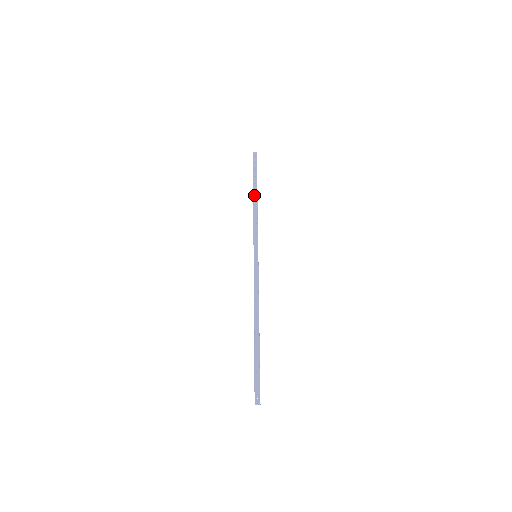
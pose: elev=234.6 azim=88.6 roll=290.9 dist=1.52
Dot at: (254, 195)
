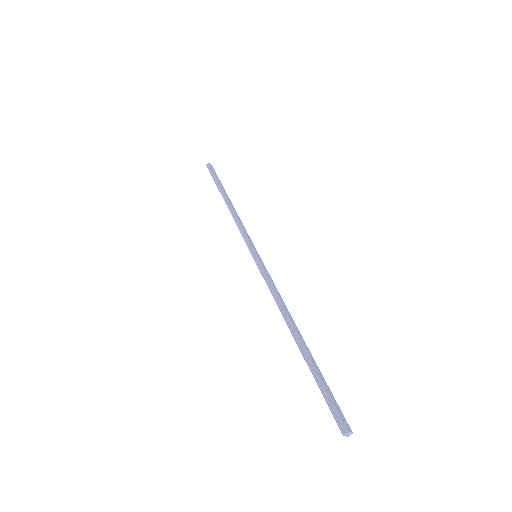
Dot at: (228, 198)
